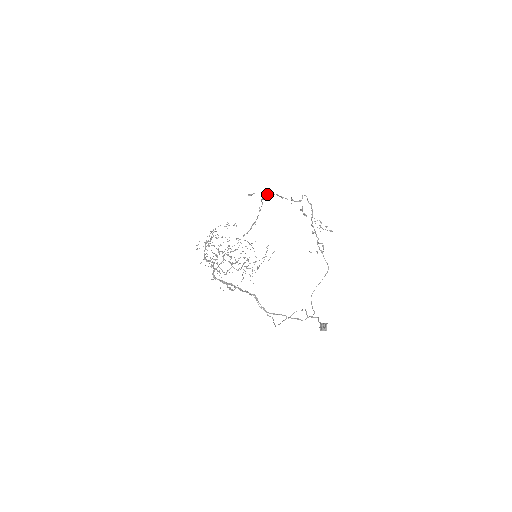
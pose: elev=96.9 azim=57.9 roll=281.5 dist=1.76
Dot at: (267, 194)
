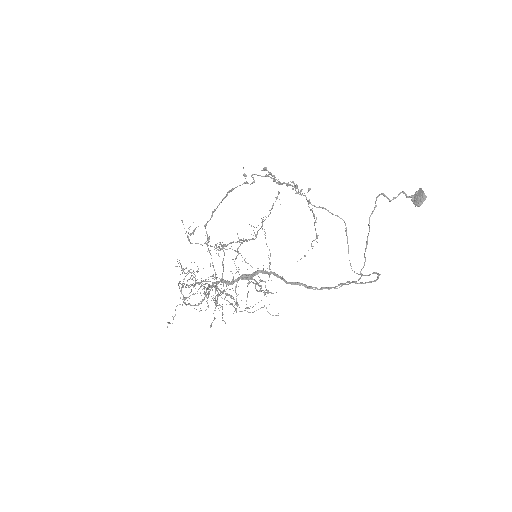
Dot at: (211, 215)
